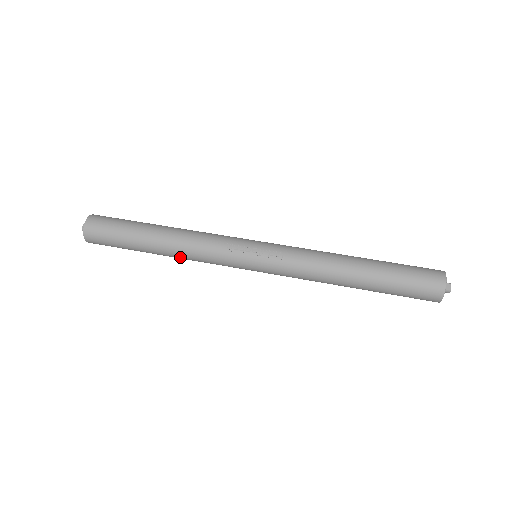
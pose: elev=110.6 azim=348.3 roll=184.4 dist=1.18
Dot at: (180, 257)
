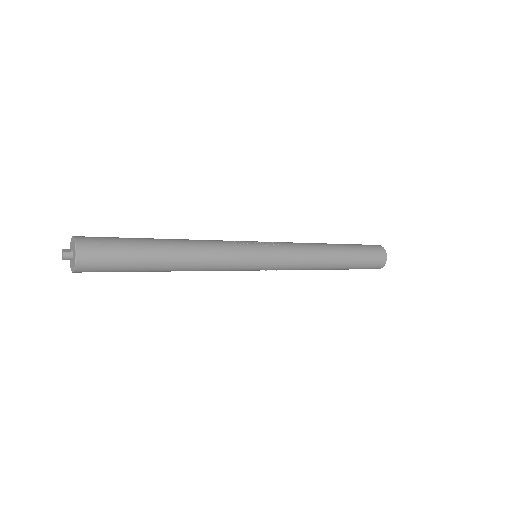
Dot at: (194, 262)
